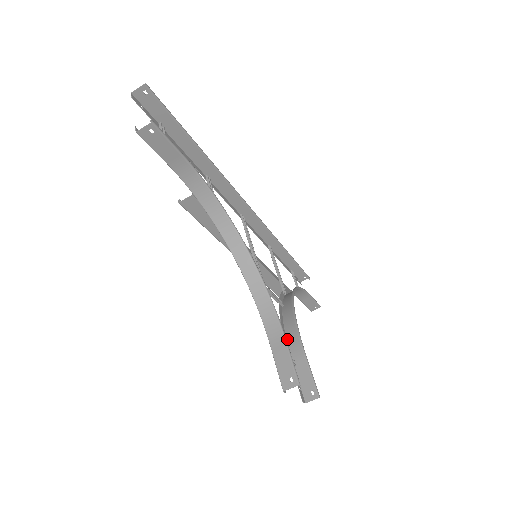
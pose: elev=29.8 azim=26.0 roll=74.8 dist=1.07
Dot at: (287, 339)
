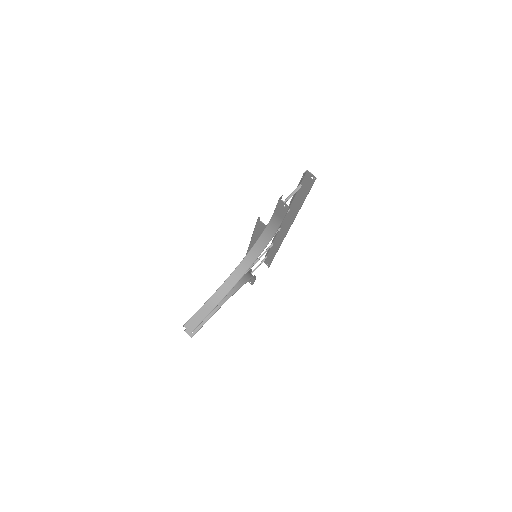
Dot at: occluded
